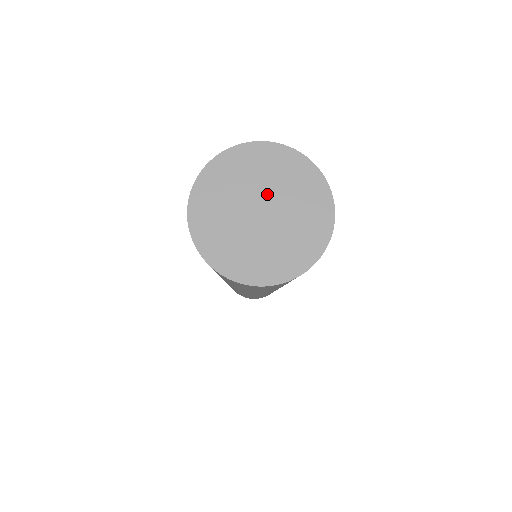
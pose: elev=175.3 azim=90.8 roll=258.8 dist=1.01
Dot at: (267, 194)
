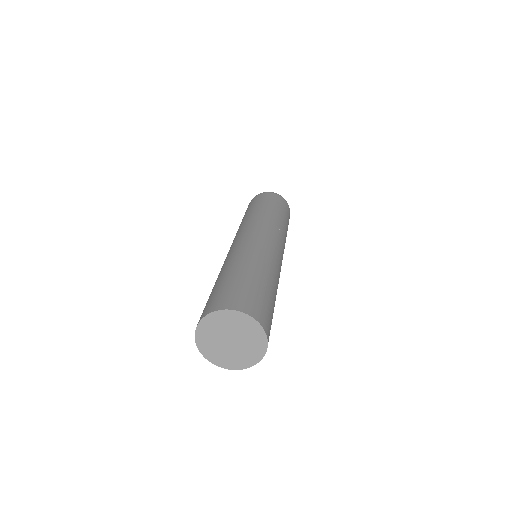
Dot at: (233, 333)
